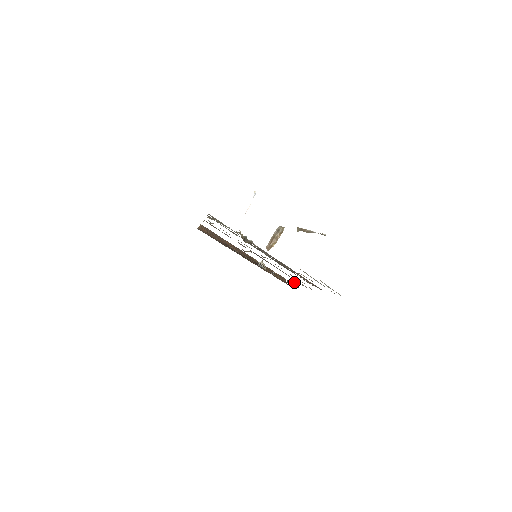
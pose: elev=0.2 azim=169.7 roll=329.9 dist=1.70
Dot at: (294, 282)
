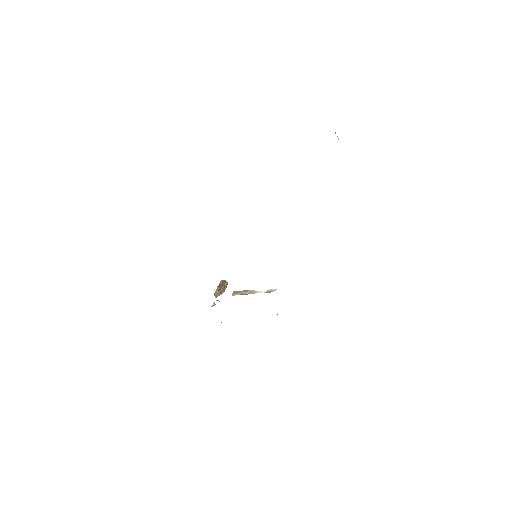
Dot at: occluded
